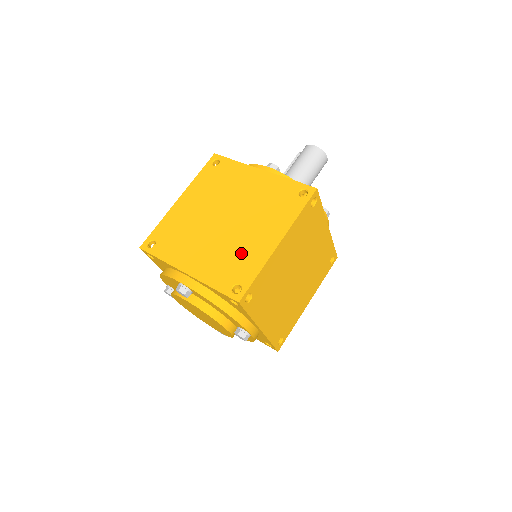
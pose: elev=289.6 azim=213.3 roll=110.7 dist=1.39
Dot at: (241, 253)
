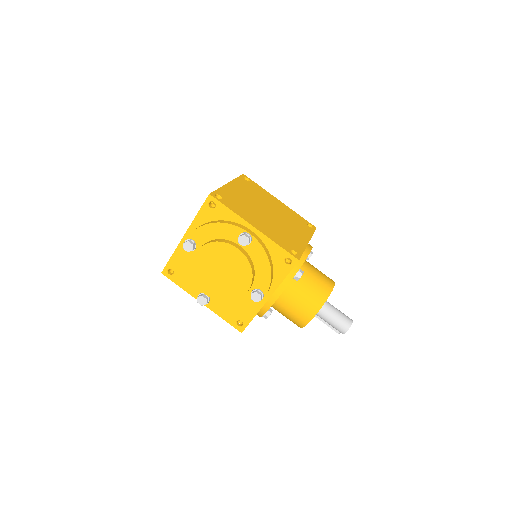
Dot at: occluded
